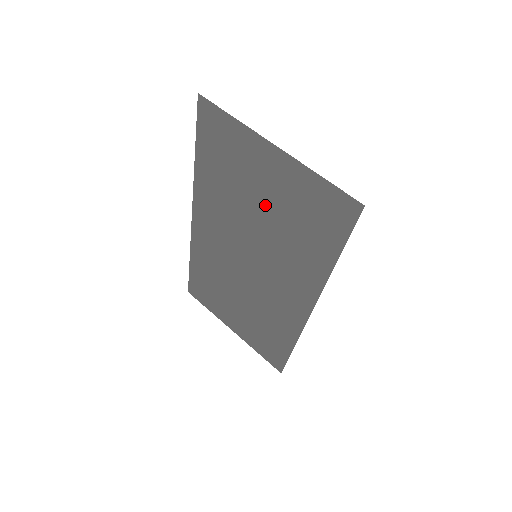
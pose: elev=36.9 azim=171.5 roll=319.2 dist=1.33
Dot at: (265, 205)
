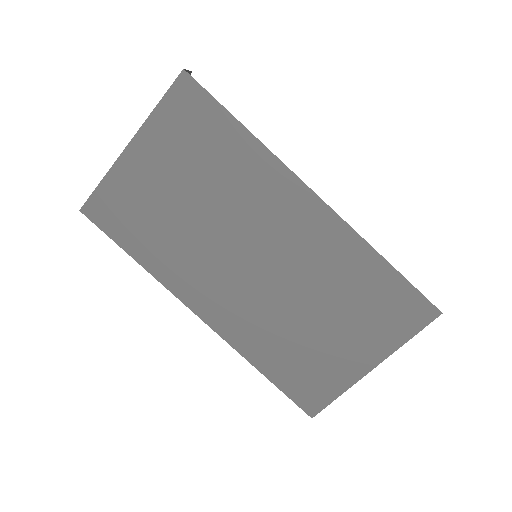
Dot at: (183, 190)
